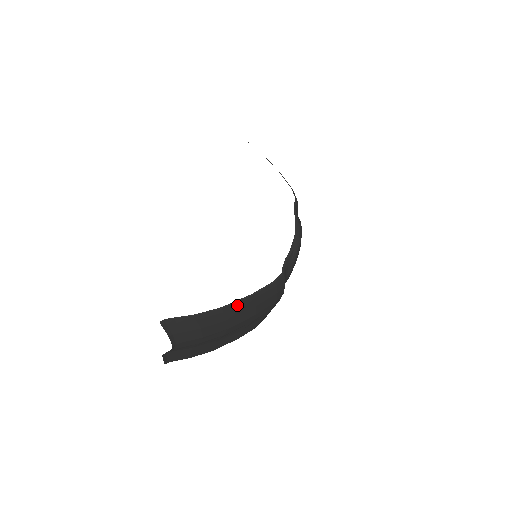
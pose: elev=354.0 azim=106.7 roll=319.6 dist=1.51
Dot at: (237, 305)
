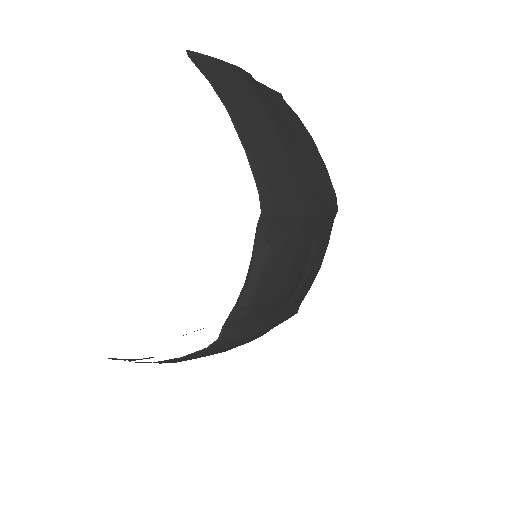
Dot at: (172, 361)
